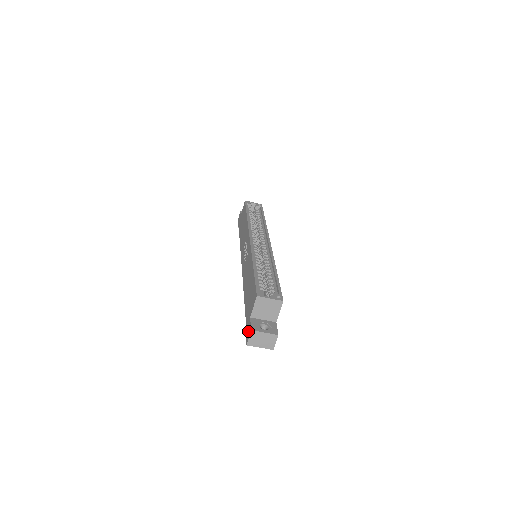
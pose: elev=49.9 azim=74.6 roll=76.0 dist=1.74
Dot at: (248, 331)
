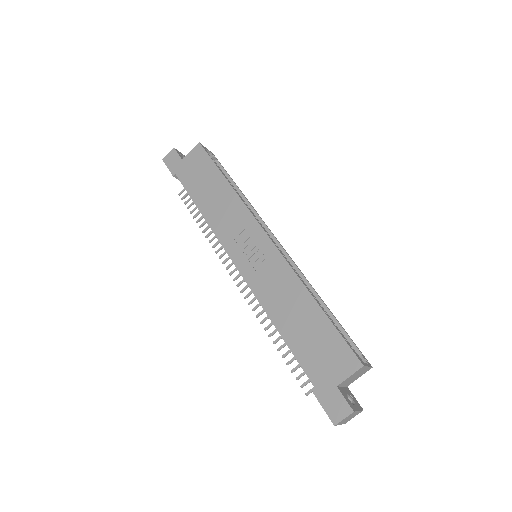
Dot at: (337, 407)
